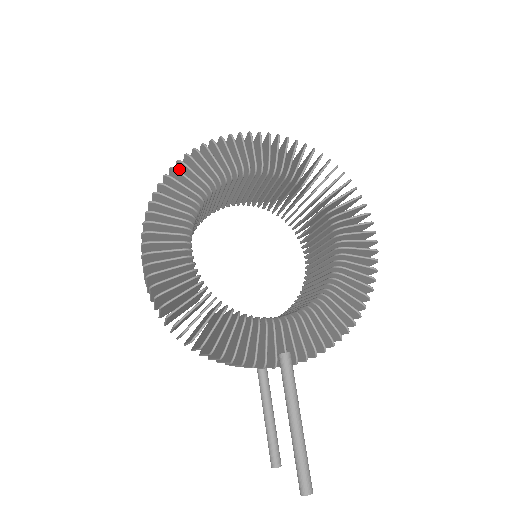
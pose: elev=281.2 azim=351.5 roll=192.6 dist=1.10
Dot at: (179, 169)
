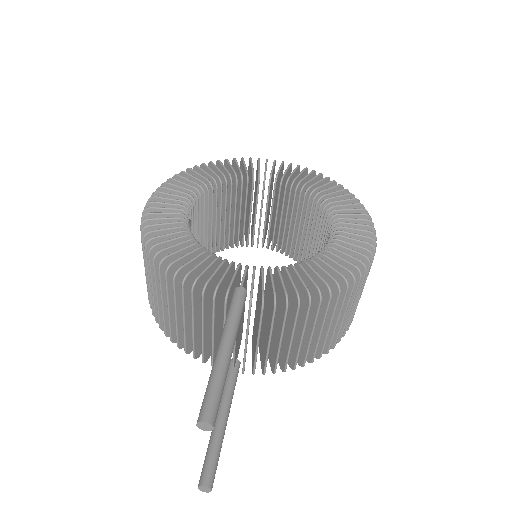
Dot at: occluded
